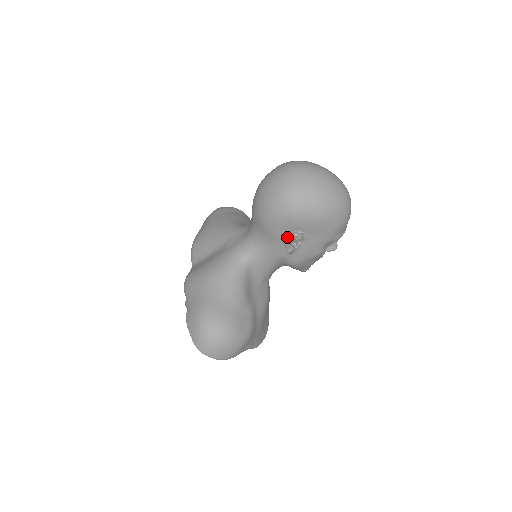
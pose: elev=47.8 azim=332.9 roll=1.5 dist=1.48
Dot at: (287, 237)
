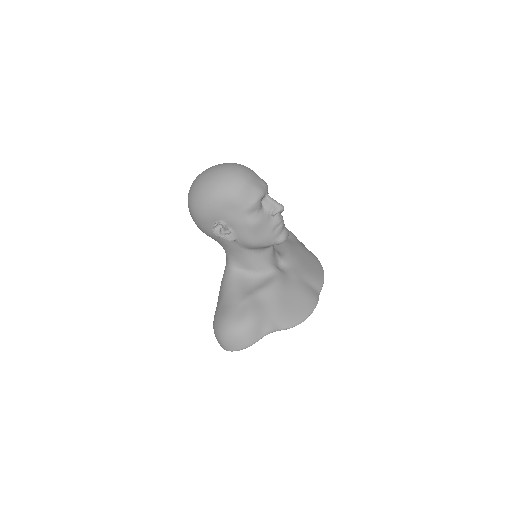
Dot at: (213, 232)
